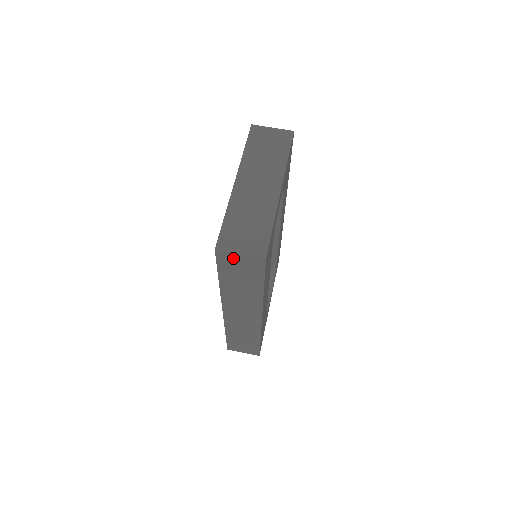
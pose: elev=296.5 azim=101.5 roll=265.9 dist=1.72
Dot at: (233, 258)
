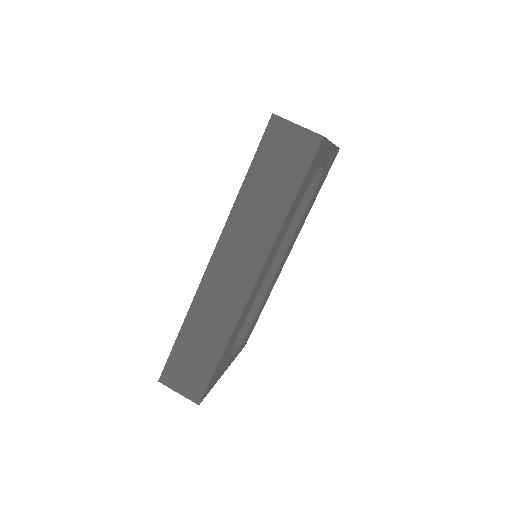
Dot at: (285, 133)
